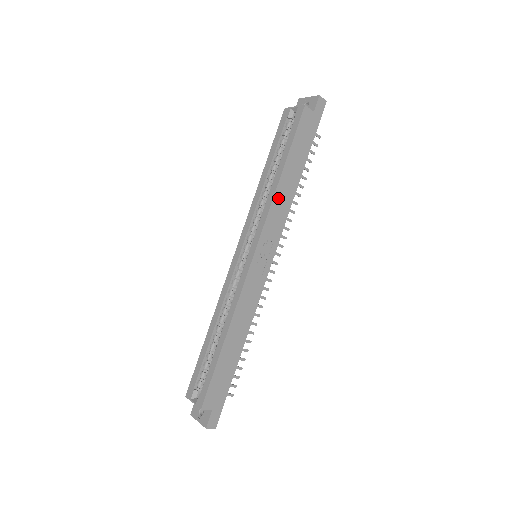
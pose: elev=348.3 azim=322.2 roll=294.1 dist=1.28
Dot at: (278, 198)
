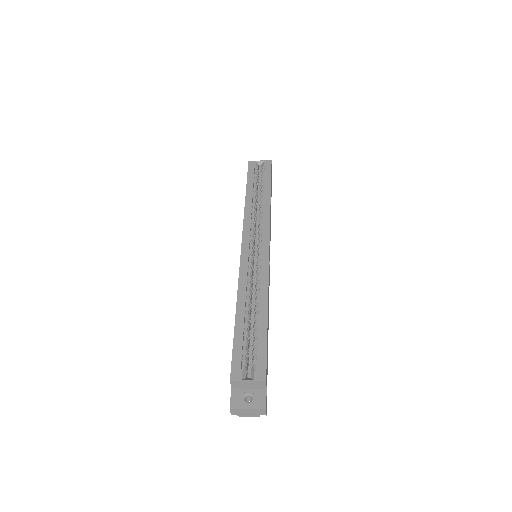
Dot at: (270, 213)
